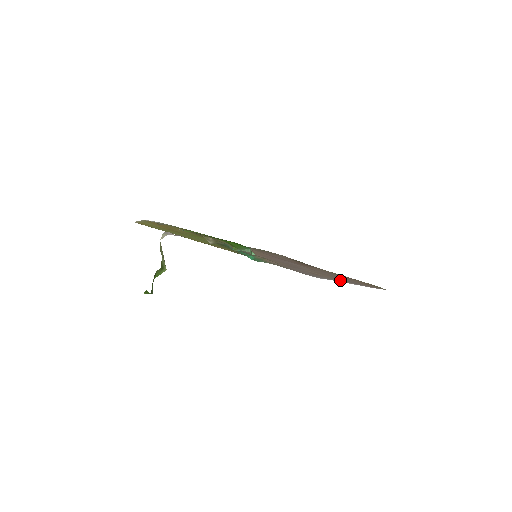
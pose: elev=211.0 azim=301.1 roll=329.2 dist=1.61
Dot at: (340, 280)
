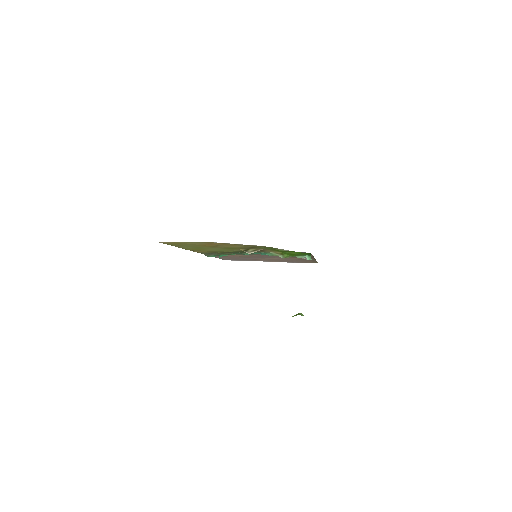
Dot at: occluded
